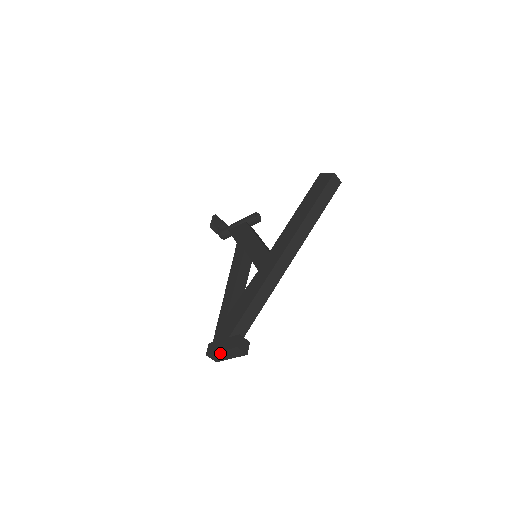
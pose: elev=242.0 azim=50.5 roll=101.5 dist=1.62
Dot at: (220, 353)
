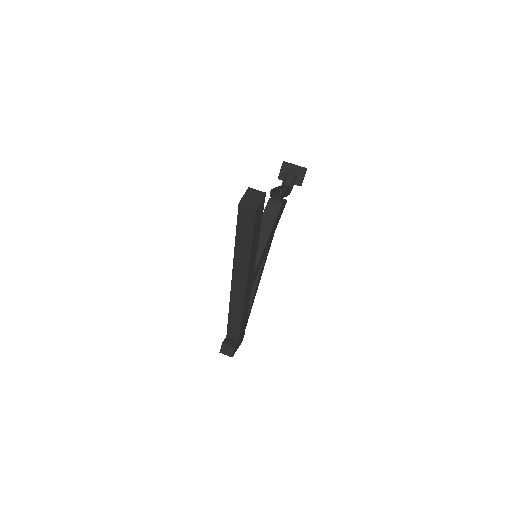
Dot at: occluded
